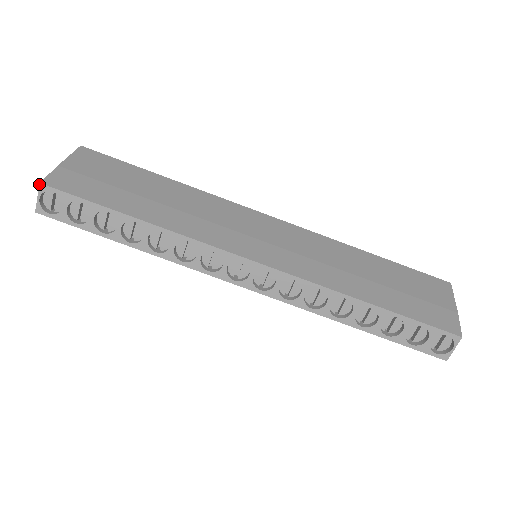
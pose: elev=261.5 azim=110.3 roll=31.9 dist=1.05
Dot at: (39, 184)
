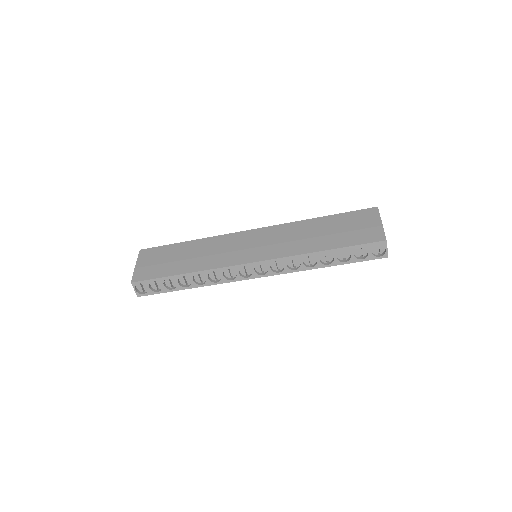
Dot at: (131, 283)
